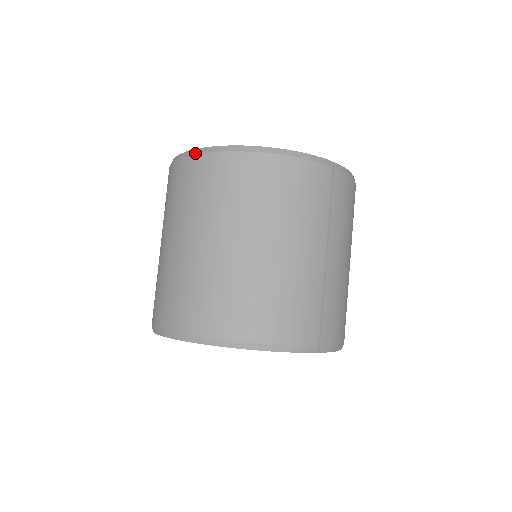
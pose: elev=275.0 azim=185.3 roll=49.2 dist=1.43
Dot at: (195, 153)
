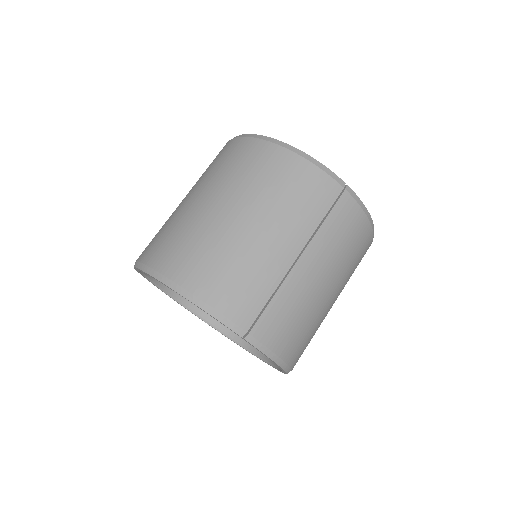
Dot at: (237, 137)
